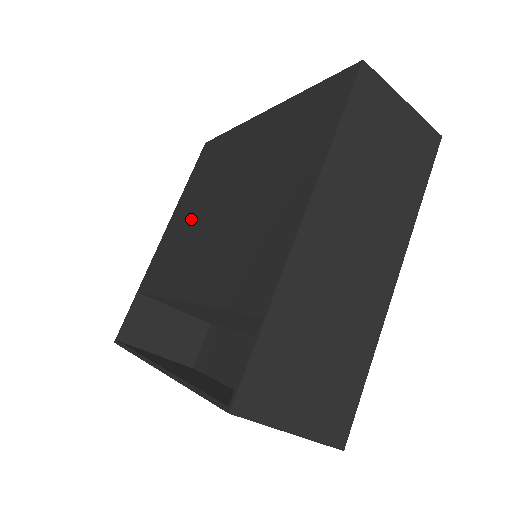
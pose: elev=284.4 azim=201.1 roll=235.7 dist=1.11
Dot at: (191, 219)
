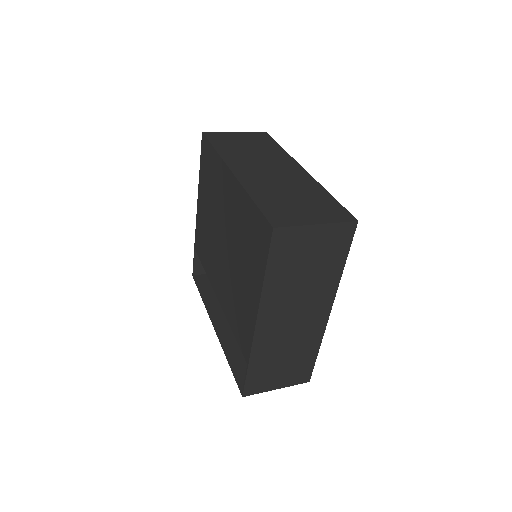
Dot at: (209, 224)
